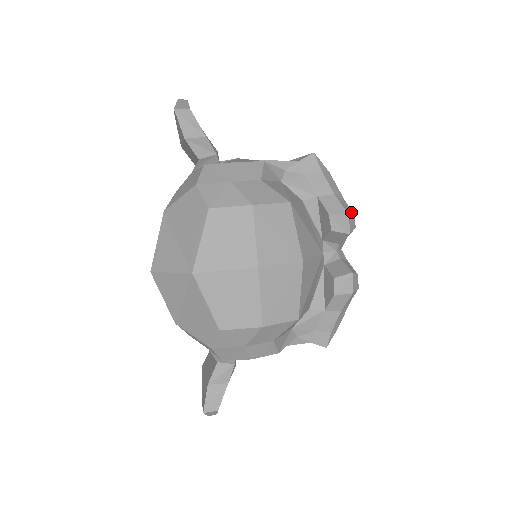
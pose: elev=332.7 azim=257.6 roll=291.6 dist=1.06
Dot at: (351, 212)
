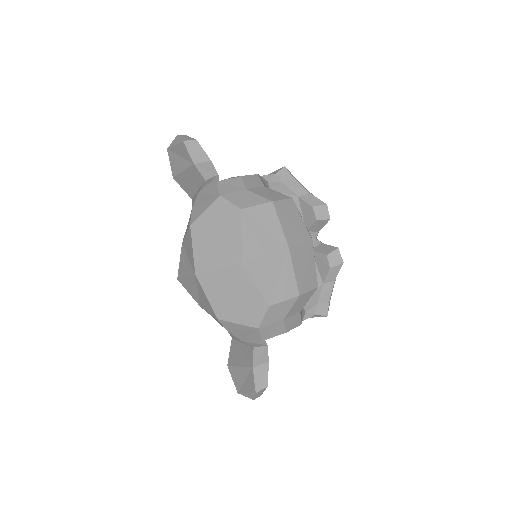
Dot at: occluded
